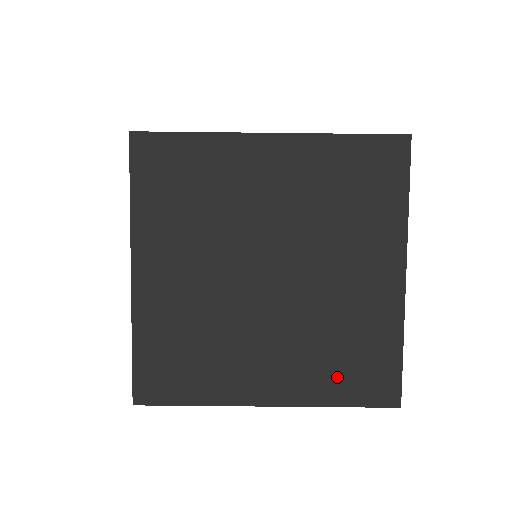
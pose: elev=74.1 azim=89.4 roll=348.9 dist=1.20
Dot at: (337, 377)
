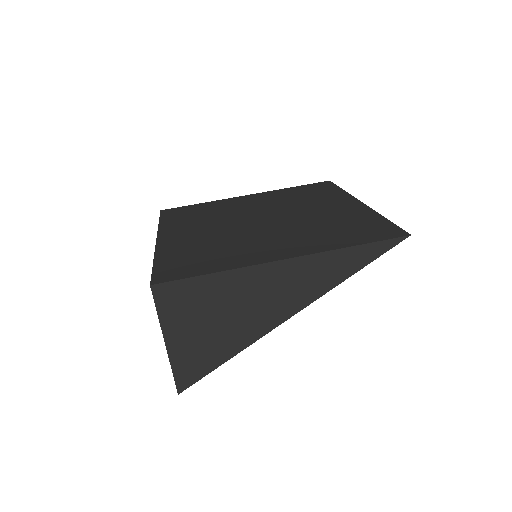
Dot at: (341, 237)
